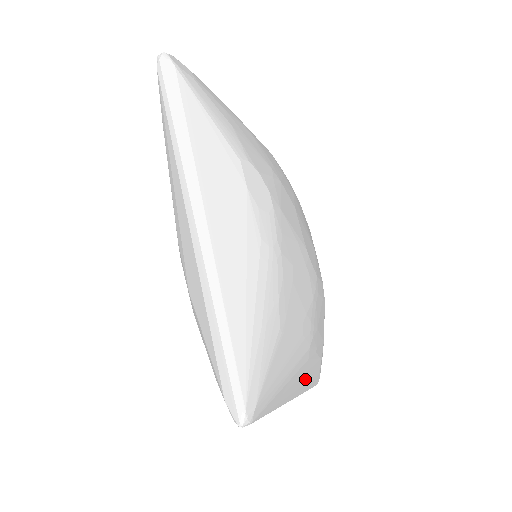
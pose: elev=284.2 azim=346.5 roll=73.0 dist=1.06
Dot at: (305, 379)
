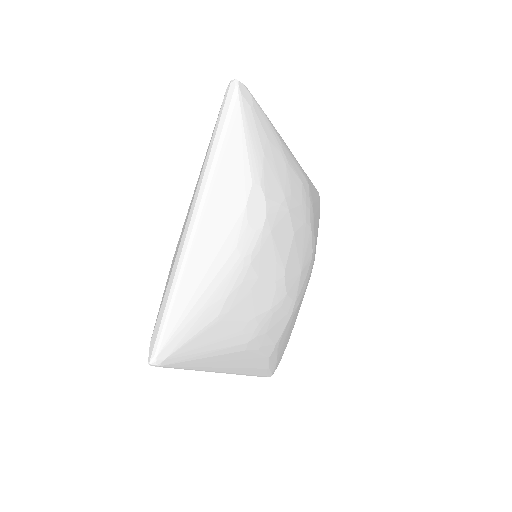
Dot at: (242, 364)
